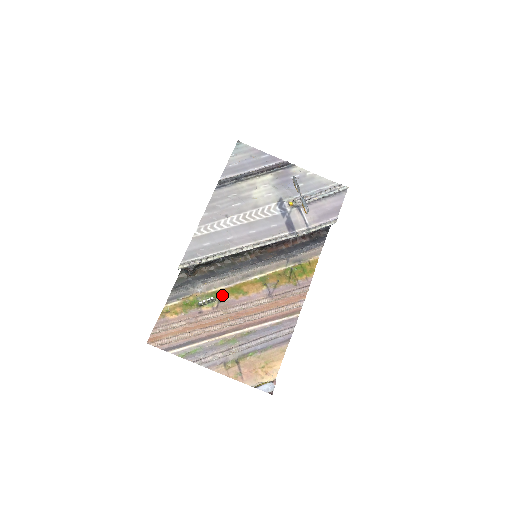
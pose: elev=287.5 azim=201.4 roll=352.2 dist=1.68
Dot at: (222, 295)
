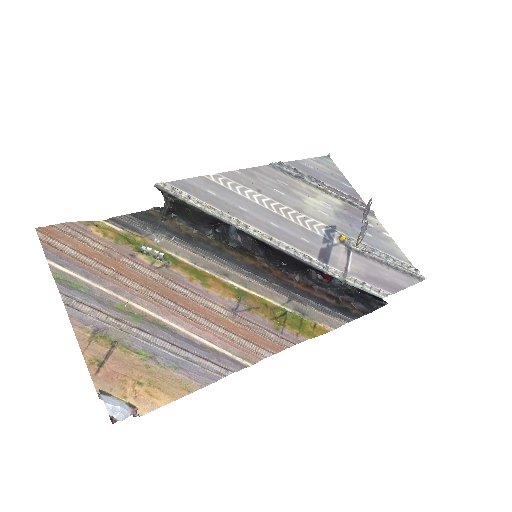
Dot at: (177, 264)
